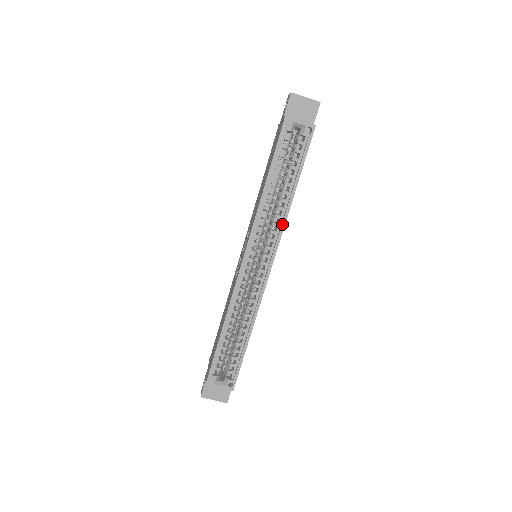
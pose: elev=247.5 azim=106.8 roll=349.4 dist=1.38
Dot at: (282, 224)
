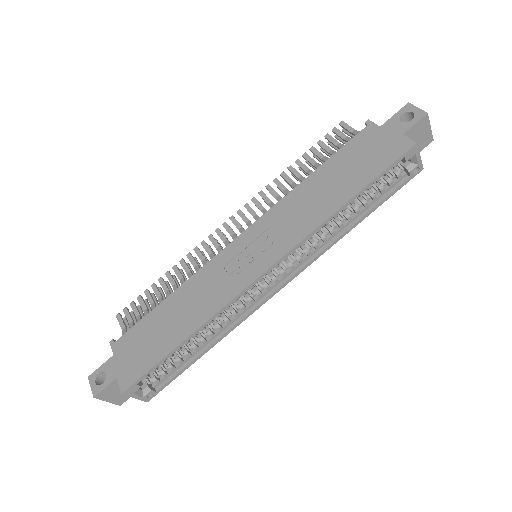
Dot at: (324, 250)
